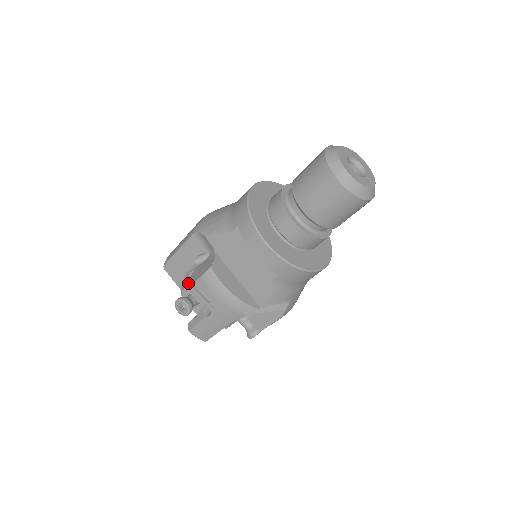
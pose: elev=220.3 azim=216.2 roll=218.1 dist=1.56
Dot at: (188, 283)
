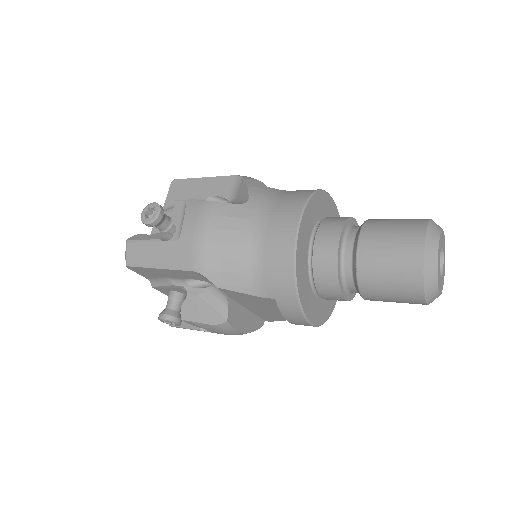
Dot at: (184, 315)
